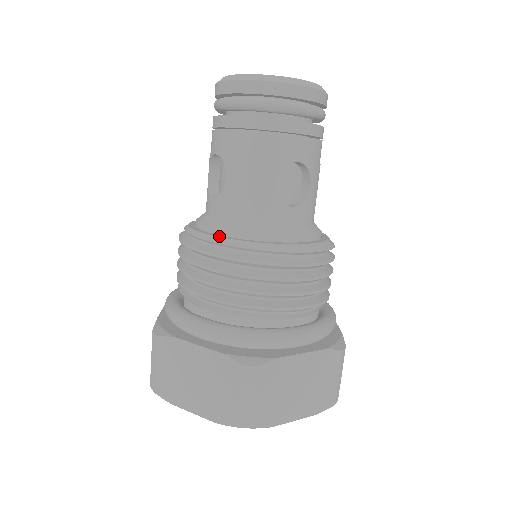
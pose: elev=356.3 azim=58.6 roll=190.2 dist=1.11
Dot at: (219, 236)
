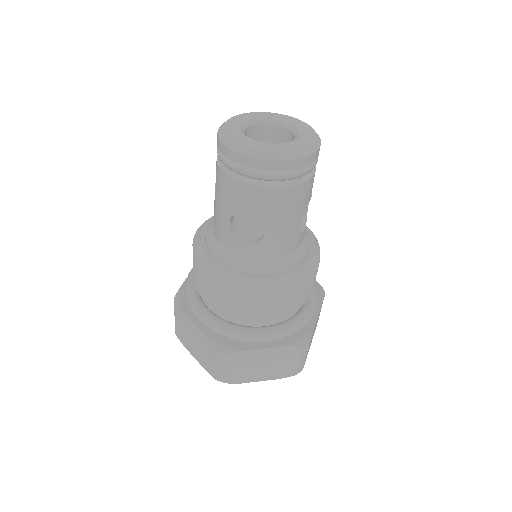
Dot at: (268, 277)
